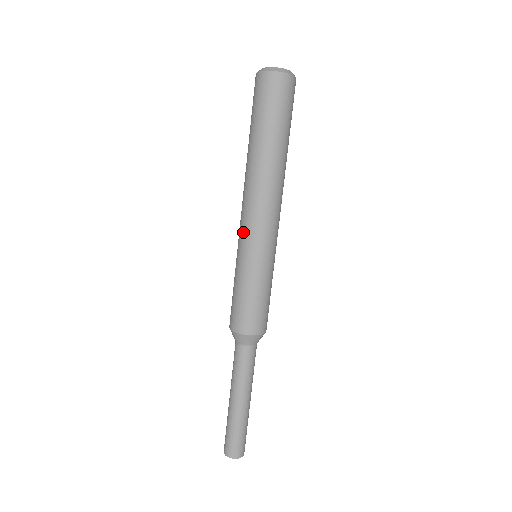
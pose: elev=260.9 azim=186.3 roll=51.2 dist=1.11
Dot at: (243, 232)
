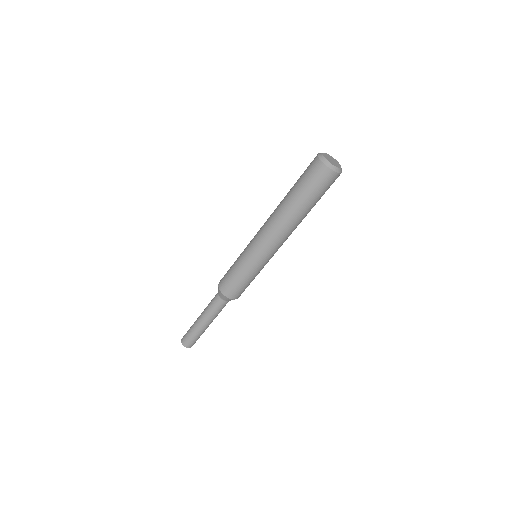
Dot at: (265, 253)
